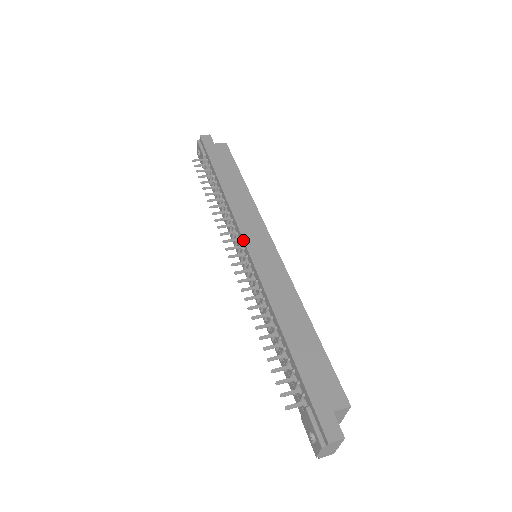
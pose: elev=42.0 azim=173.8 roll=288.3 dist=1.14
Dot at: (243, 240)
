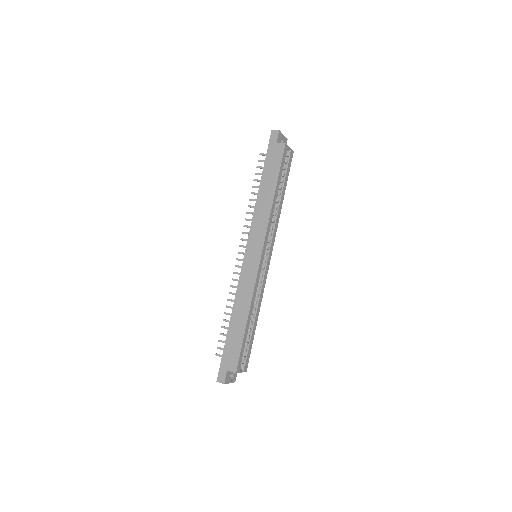
Dot at: (246, 247)
